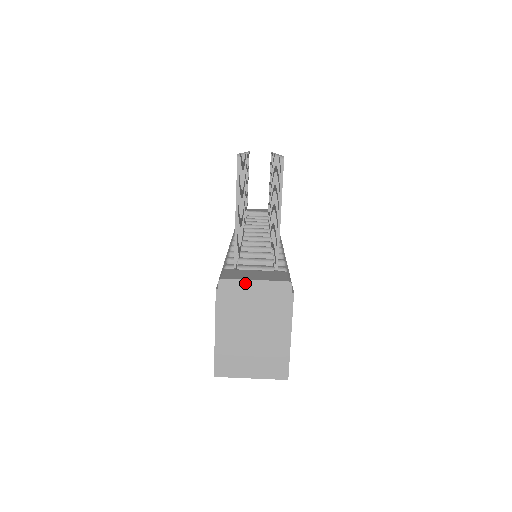
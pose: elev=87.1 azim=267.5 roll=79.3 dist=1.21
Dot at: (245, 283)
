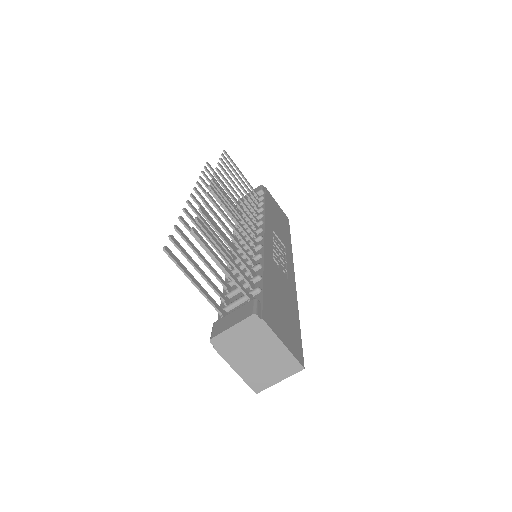
Dot at: (227, 333)
